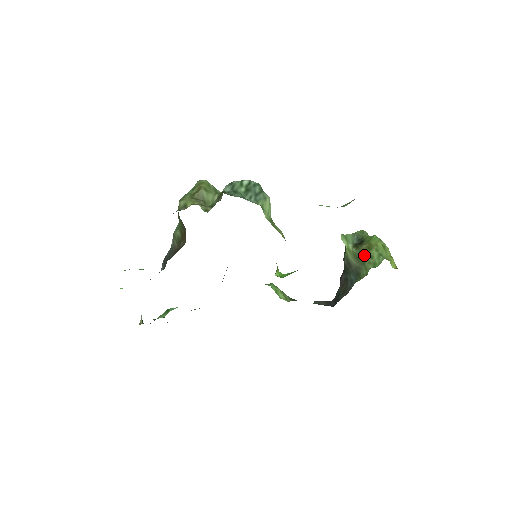
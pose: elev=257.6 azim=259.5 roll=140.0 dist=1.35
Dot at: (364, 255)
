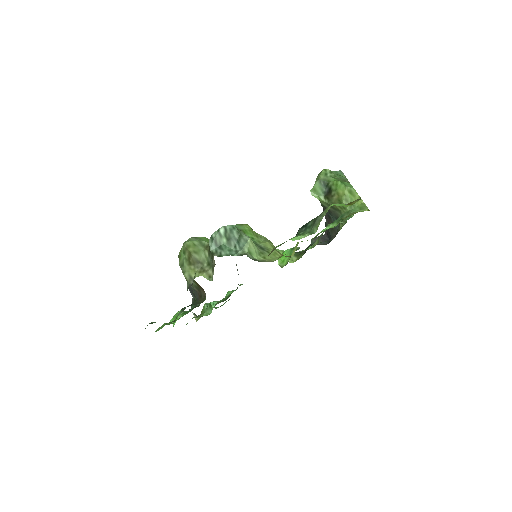
Dot at: (337, 206)
